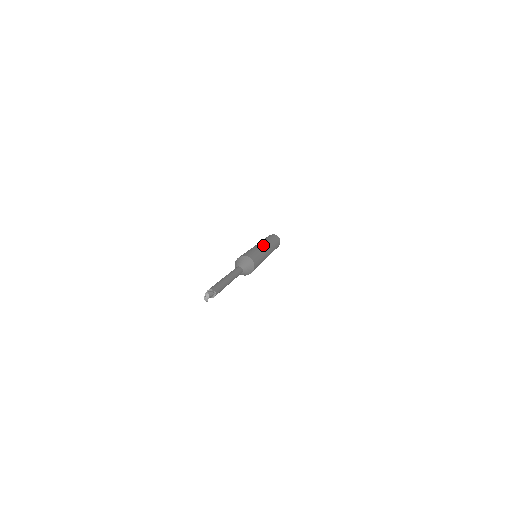
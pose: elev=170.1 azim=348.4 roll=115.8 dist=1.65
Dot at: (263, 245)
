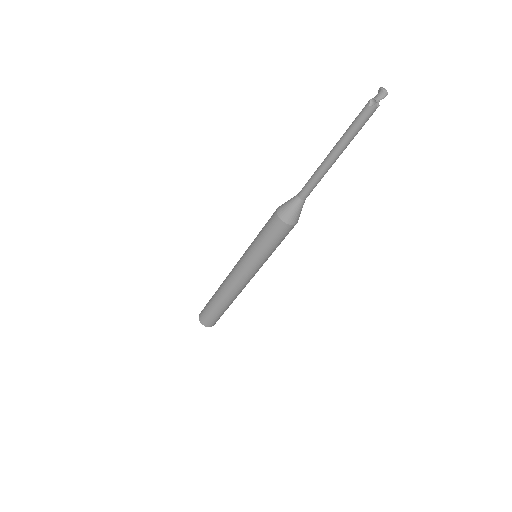
Dot at: occluded
